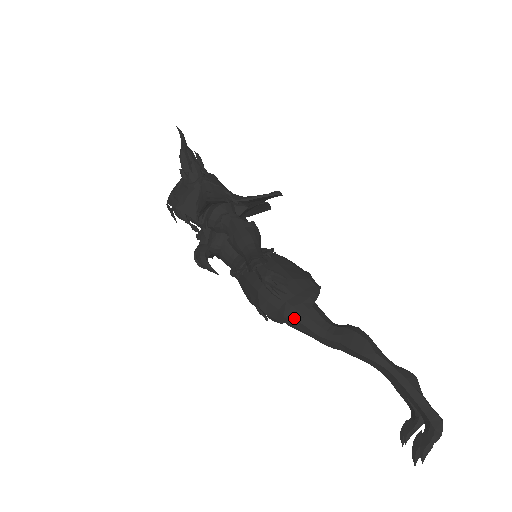
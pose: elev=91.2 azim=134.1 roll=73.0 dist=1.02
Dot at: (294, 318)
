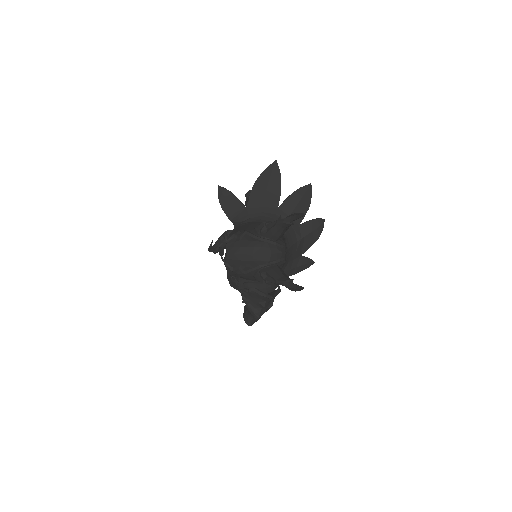
Dot at: occluded
